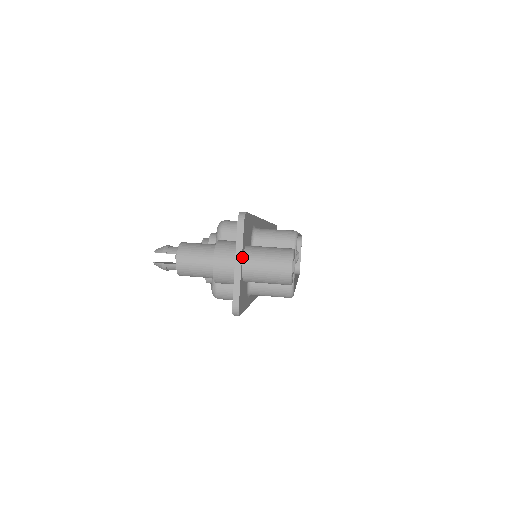
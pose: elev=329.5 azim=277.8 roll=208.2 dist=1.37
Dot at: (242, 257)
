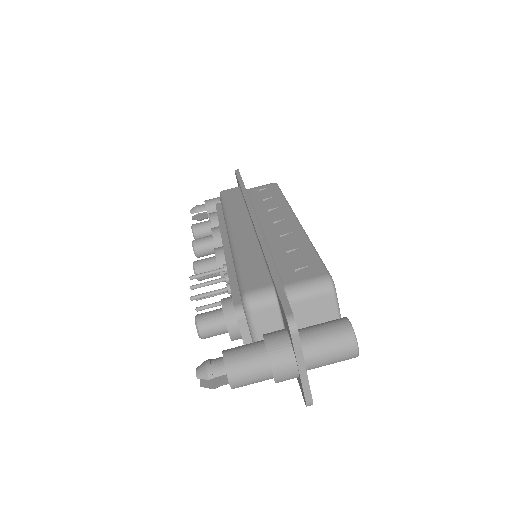
Dot at: (303, 360)
